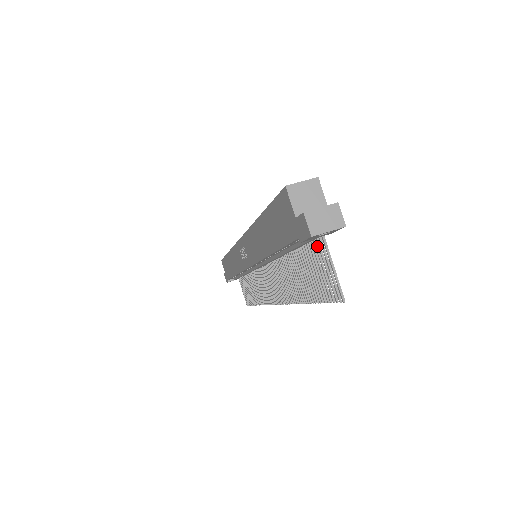
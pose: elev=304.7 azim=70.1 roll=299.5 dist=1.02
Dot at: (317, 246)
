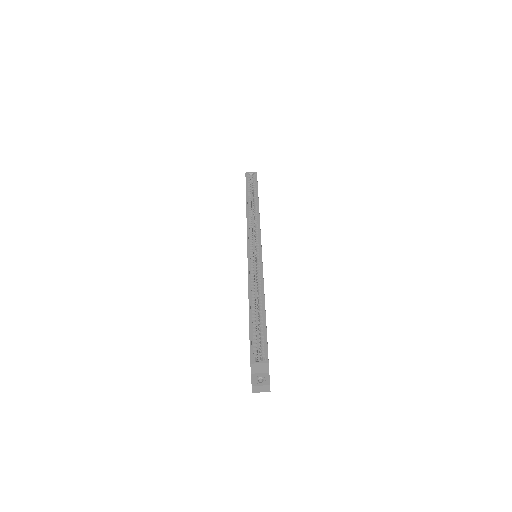
Dot at: occluded
